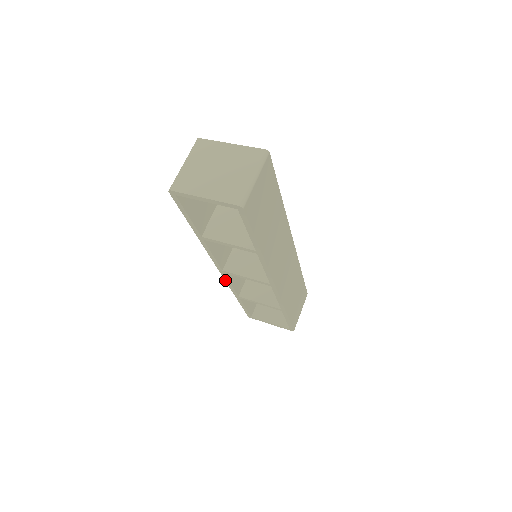
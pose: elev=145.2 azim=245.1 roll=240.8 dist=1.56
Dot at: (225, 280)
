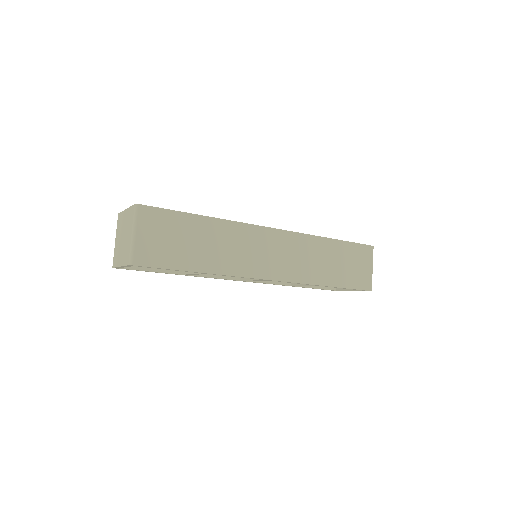
Dot at: occluded
